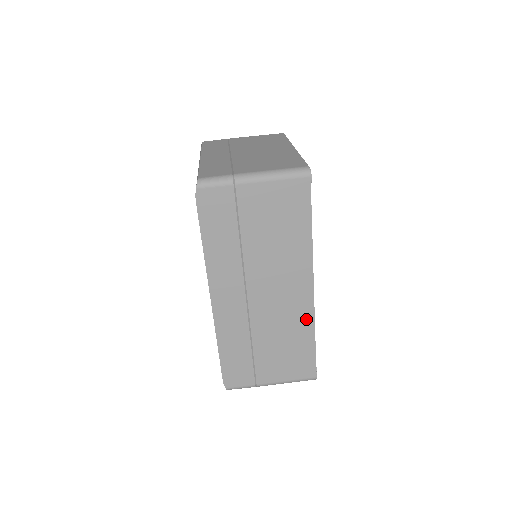
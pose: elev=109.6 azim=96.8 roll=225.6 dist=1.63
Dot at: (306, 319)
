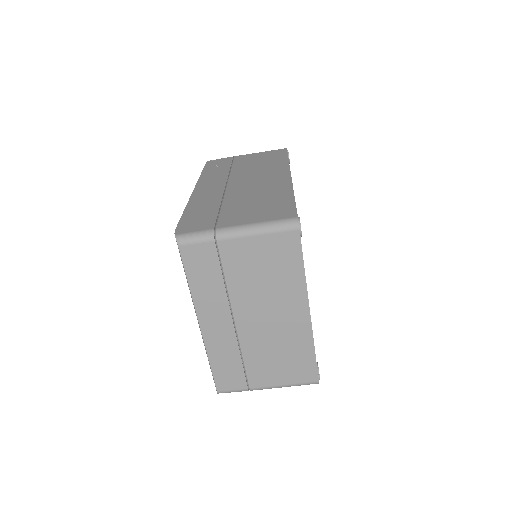
Dot at: occluded
